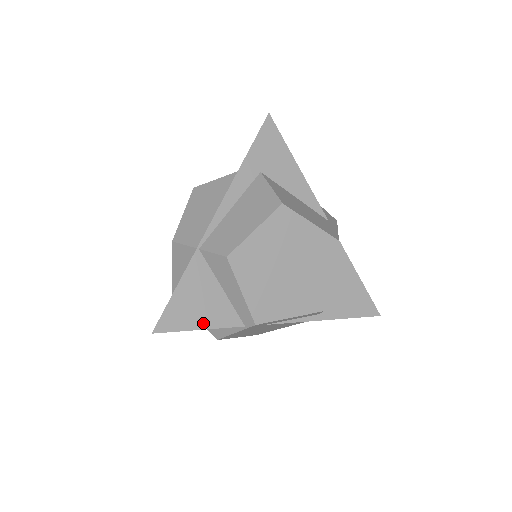
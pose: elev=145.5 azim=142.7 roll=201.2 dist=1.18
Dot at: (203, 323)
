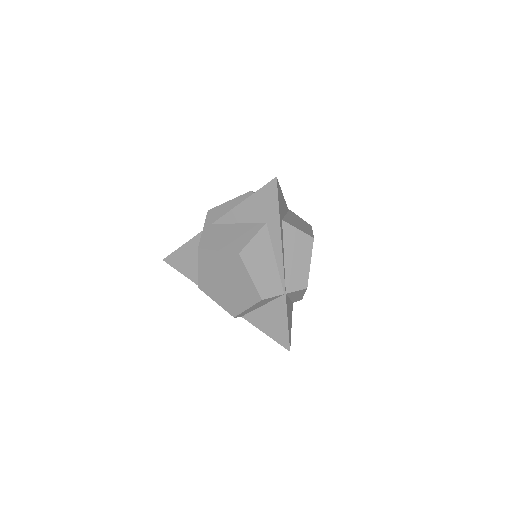
Dot at: (291, 322)
